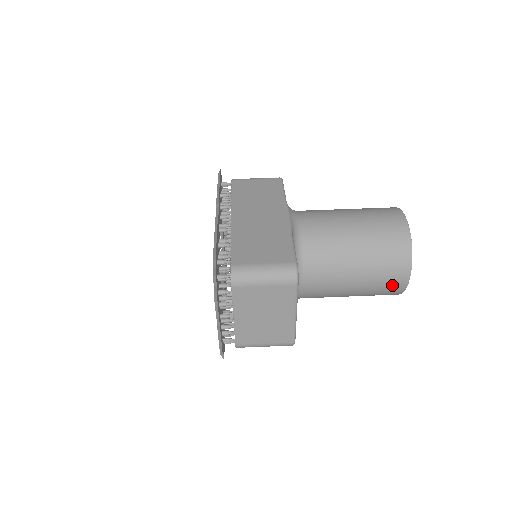
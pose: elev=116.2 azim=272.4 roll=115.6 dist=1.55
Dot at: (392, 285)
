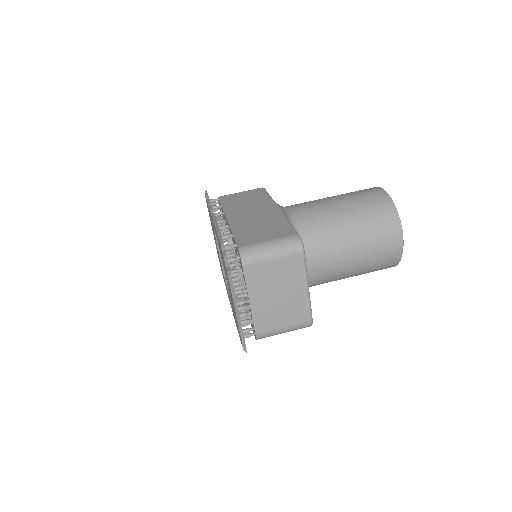
Dot at: (389, 252)
